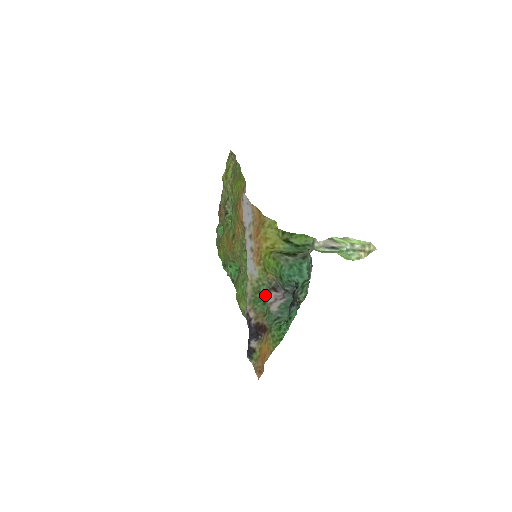
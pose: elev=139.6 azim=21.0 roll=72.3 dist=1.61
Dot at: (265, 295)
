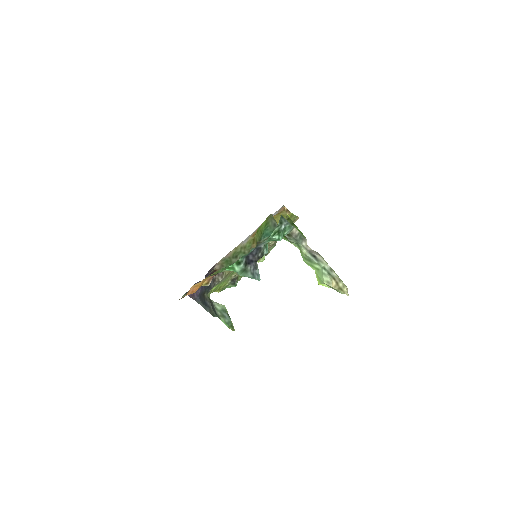
Dot at: occluded
